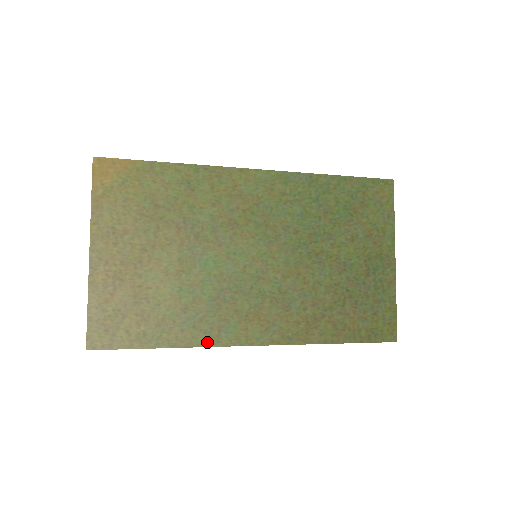
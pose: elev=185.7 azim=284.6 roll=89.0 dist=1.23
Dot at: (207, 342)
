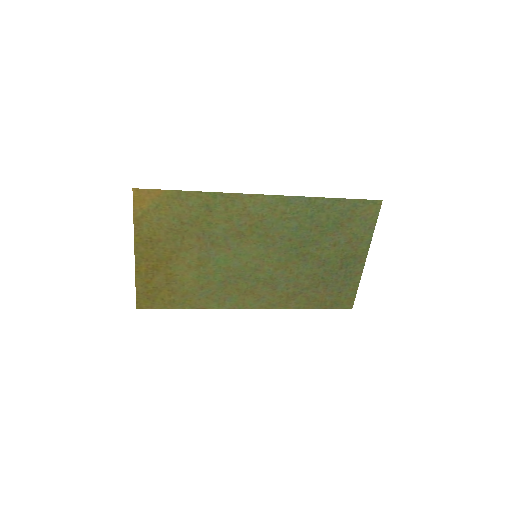
Dot at: (216, 306)
